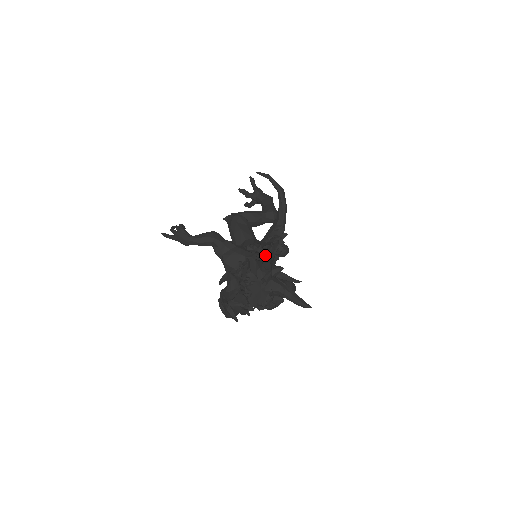
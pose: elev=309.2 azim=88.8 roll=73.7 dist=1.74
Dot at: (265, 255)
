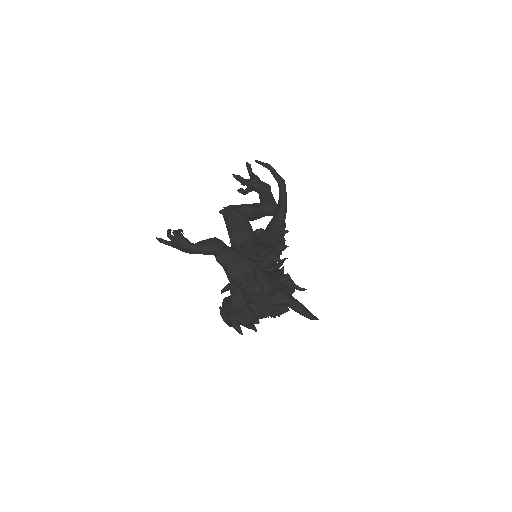
Dot at: (269, 260)
